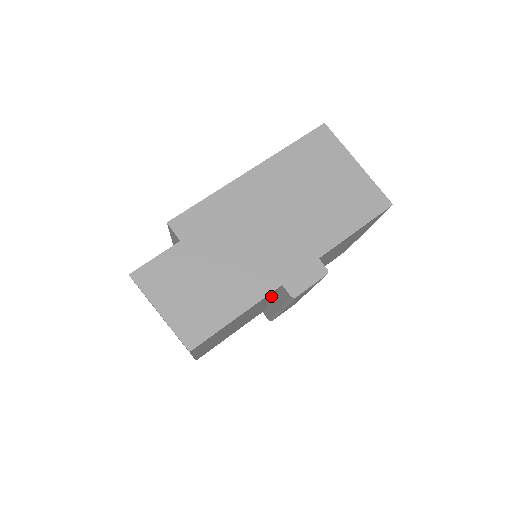
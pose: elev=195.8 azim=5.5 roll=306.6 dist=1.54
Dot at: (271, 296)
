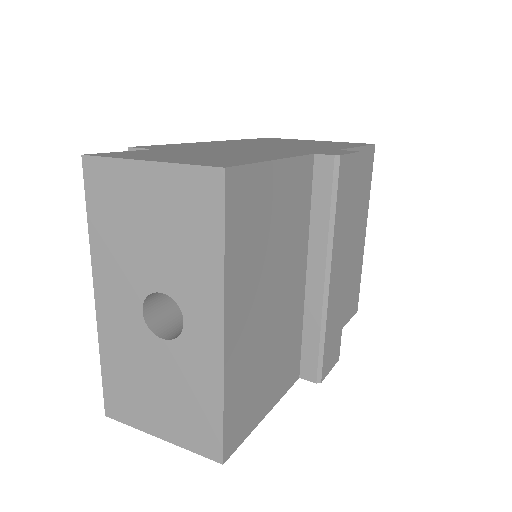
Dot at: (306, 212)
